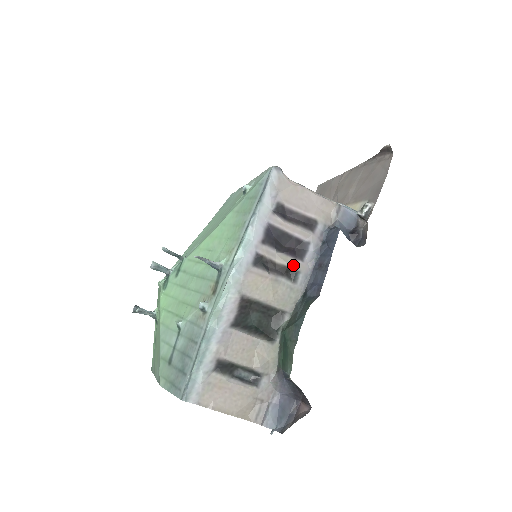
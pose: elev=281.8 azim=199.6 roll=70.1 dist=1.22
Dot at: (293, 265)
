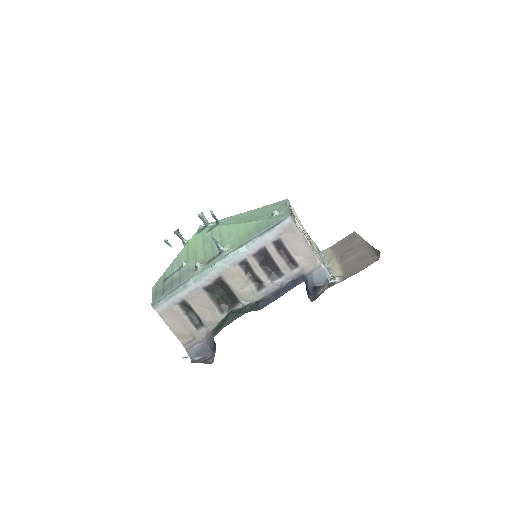
Dot at: (264, 280)
